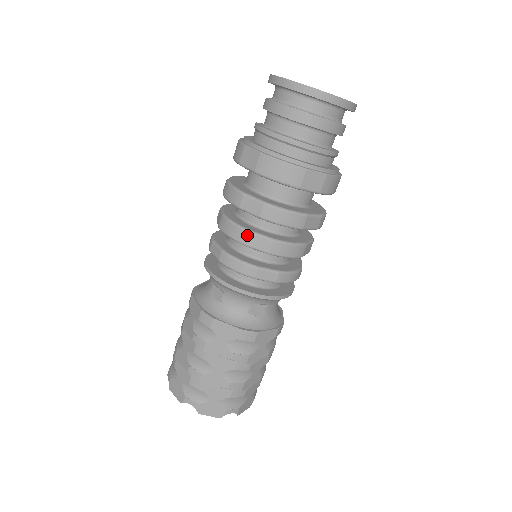
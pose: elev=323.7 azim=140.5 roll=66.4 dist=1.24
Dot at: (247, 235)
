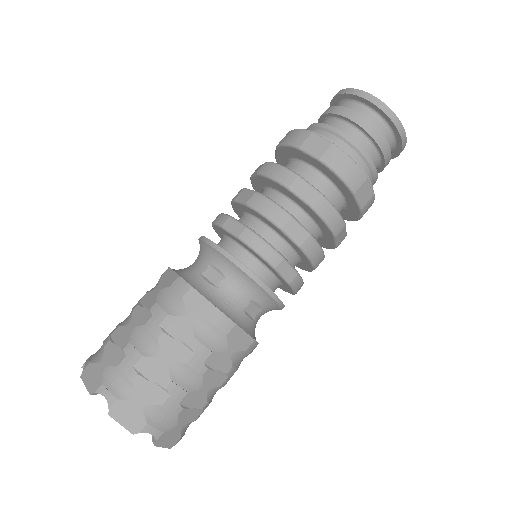
Dot at: (241, 191)
